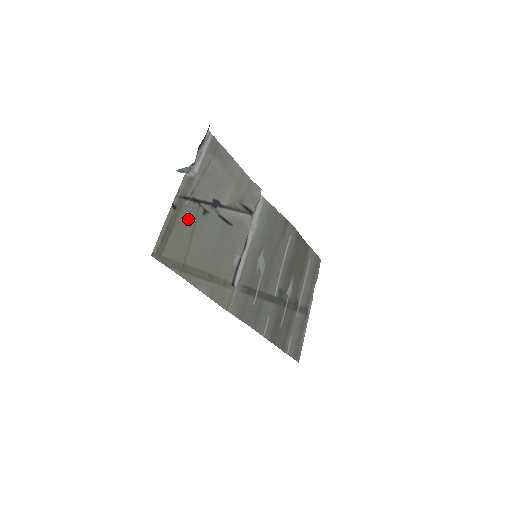
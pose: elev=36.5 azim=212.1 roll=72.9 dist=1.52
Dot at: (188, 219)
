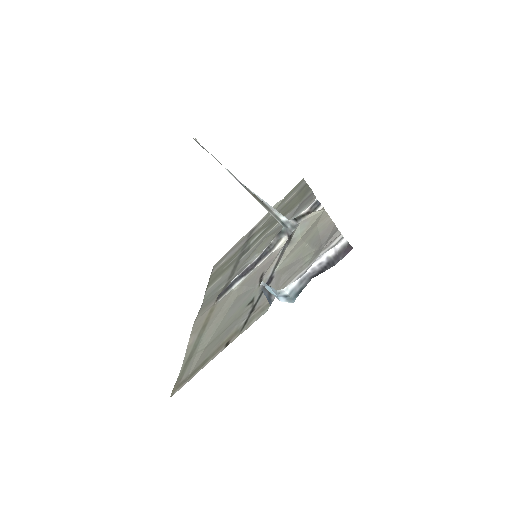
Dot at: (230, 330)
